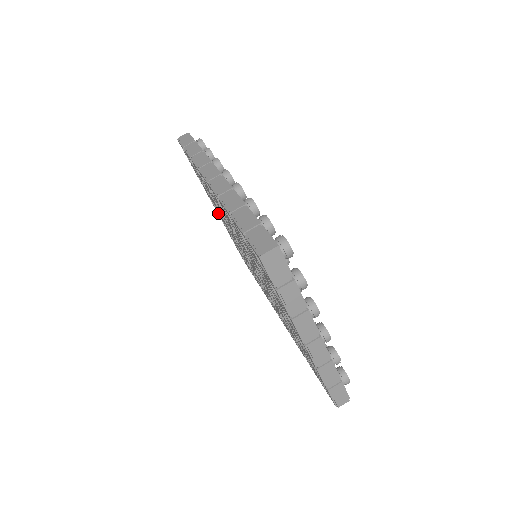
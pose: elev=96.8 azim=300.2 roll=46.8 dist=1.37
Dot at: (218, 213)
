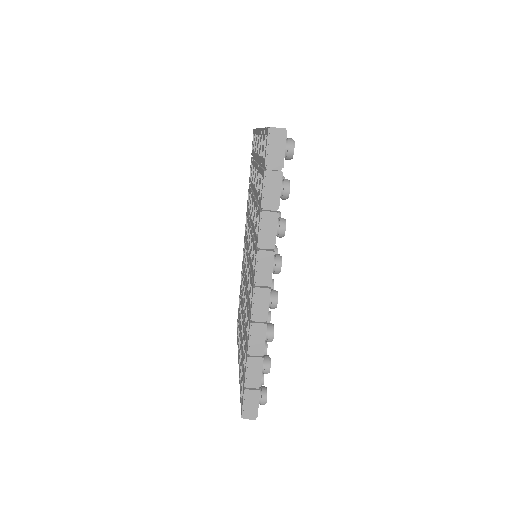
Dot at: occluded
